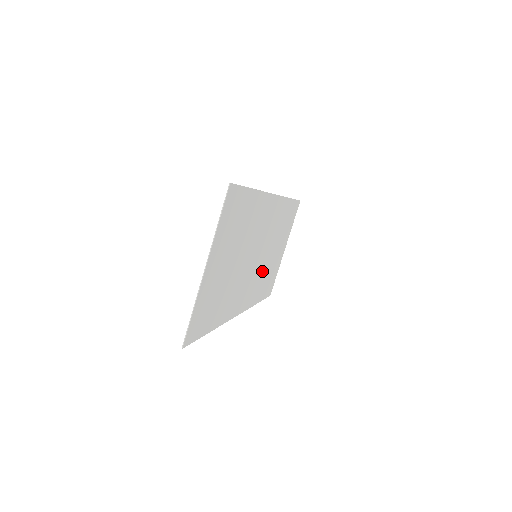
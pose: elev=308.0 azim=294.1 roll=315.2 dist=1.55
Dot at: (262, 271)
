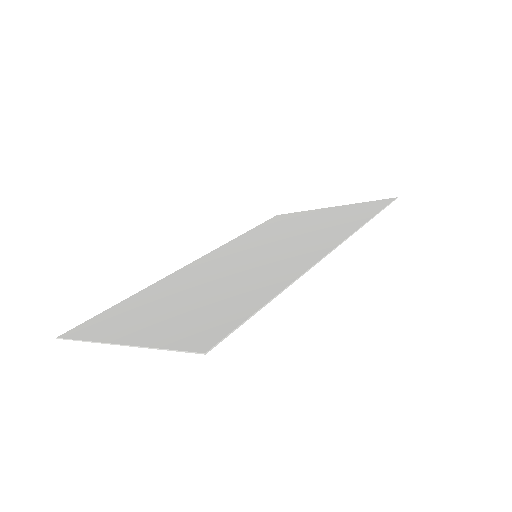
Dot at: (267, 238)
